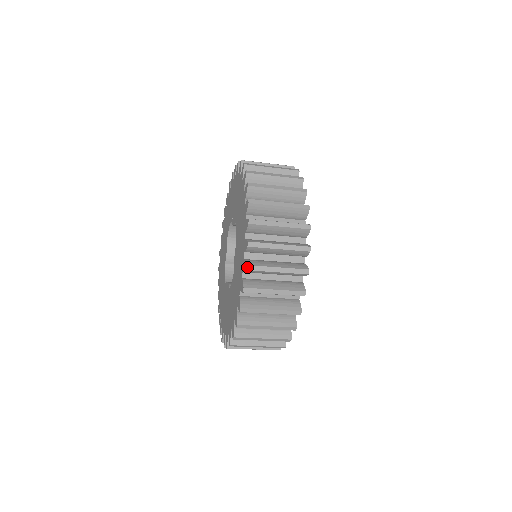
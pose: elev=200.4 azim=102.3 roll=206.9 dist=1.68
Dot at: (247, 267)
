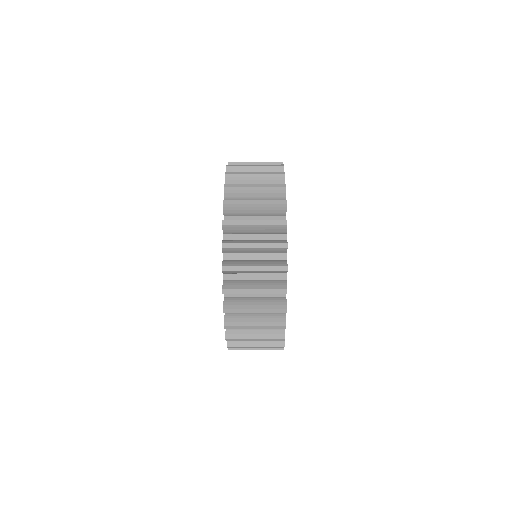
Dot at: (223, 291)
